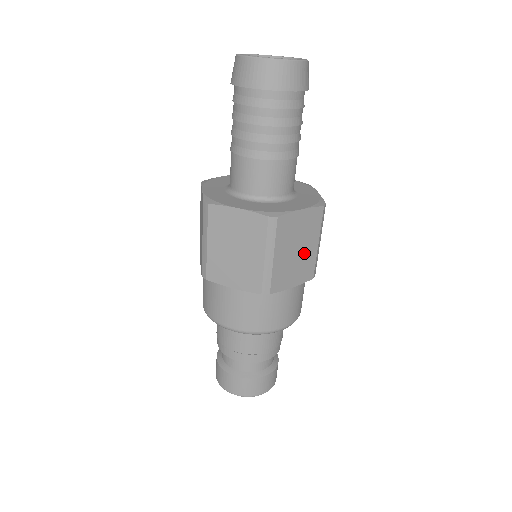
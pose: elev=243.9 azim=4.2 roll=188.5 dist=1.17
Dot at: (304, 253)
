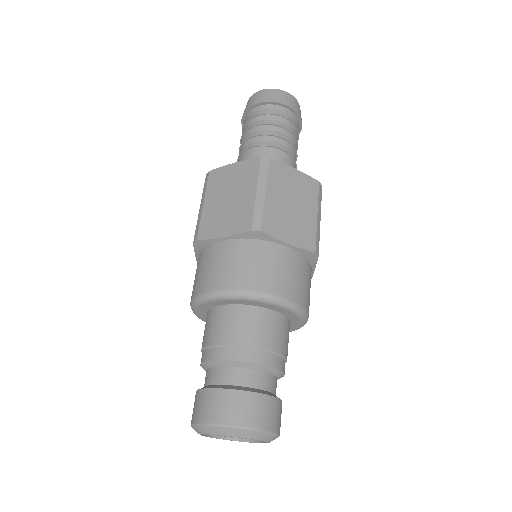
Dot at: (301, 214)
